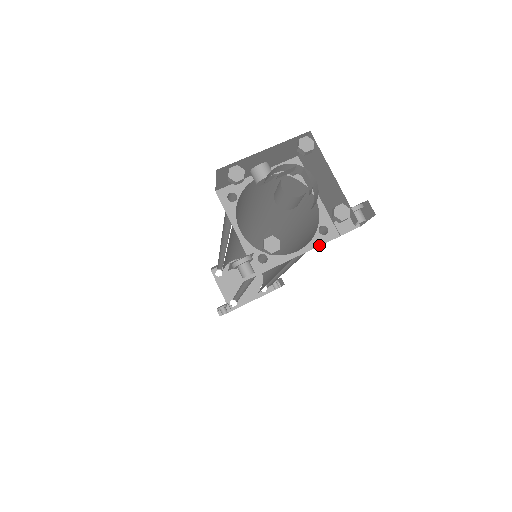
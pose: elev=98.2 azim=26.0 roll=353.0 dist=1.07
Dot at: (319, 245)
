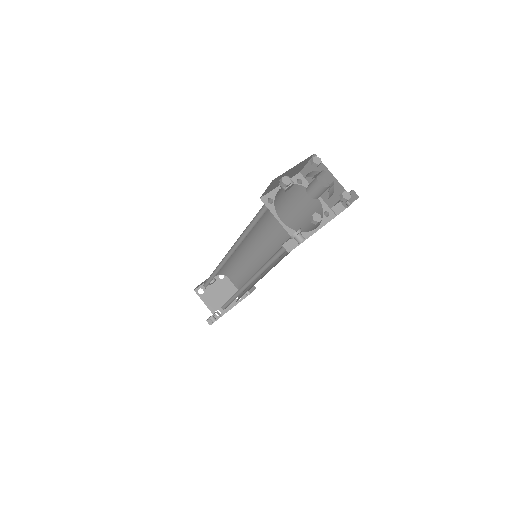
Dot at: occluded
